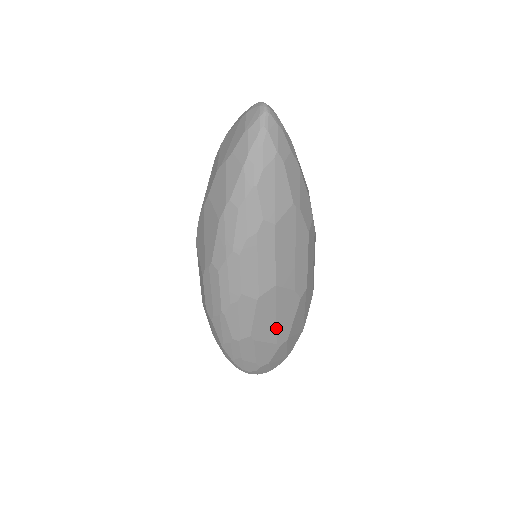
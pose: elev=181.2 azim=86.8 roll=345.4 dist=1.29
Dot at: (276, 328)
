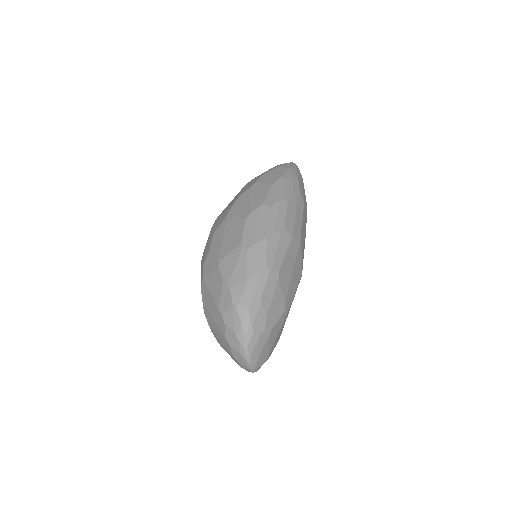
Dot at: (289, 284)
